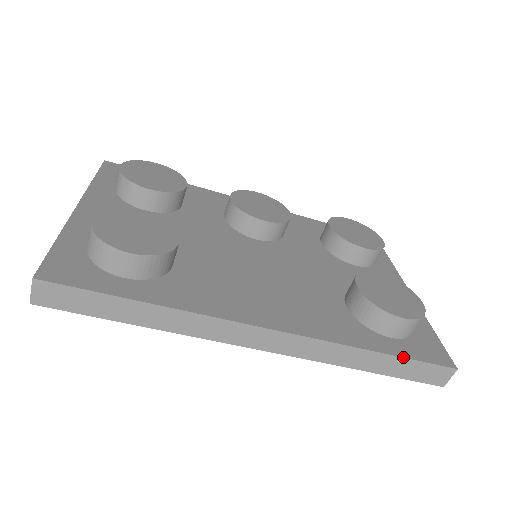
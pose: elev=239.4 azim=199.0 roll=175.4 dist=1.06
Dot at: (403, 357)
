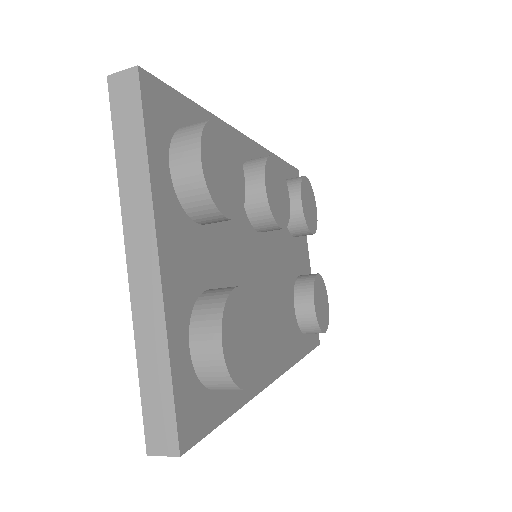
Dot at: occluded
